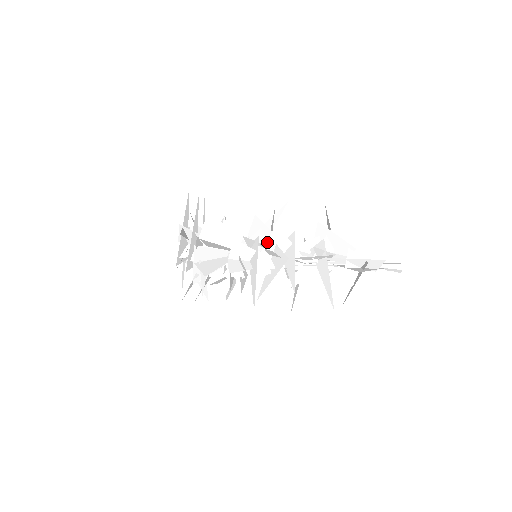
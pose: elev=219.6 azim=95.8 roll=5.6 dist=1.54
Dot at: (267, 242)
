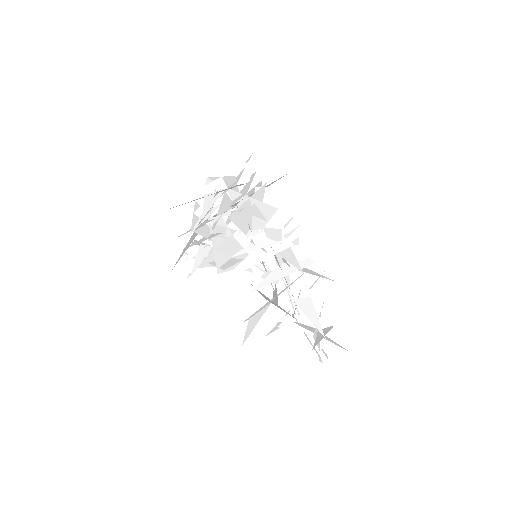
Dot at: occluded
